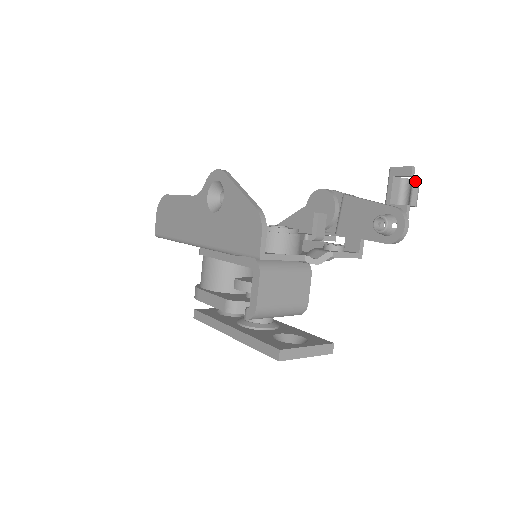
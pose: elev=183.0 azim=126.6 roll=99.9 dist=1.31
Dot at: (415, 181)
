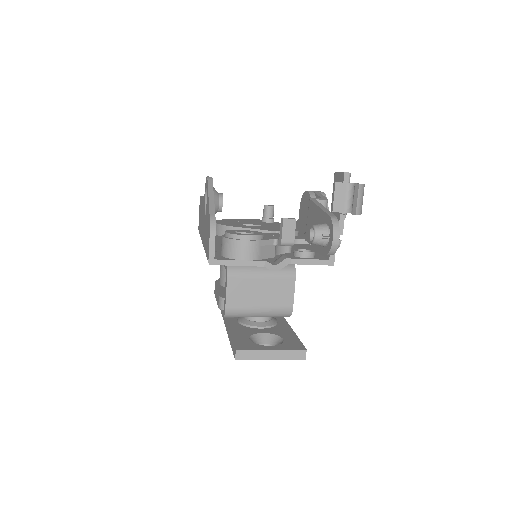
Dot at: (355, 187)
